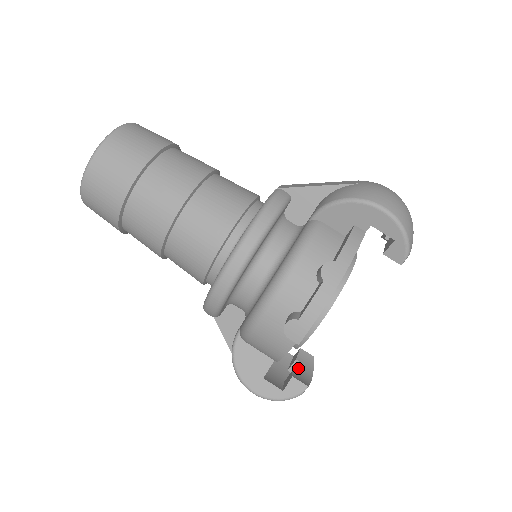
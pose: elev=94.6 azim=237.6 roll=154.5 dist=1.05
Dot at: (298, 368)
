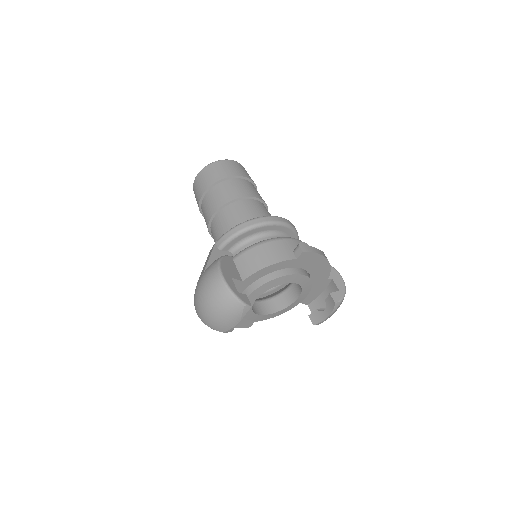
Dot at: occluded
